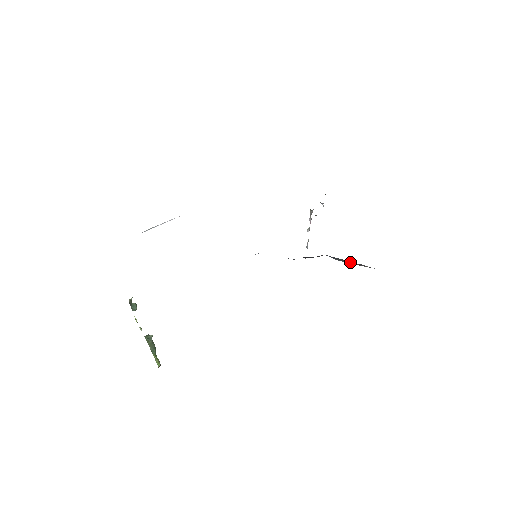
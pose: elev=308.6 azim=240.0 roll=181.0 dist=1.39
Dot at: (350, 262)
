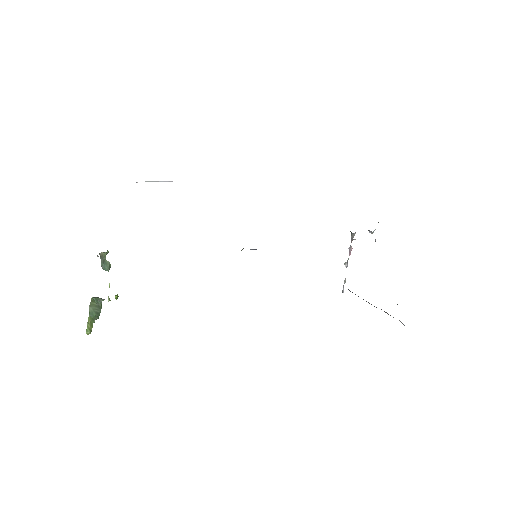
Dot at: occluded
